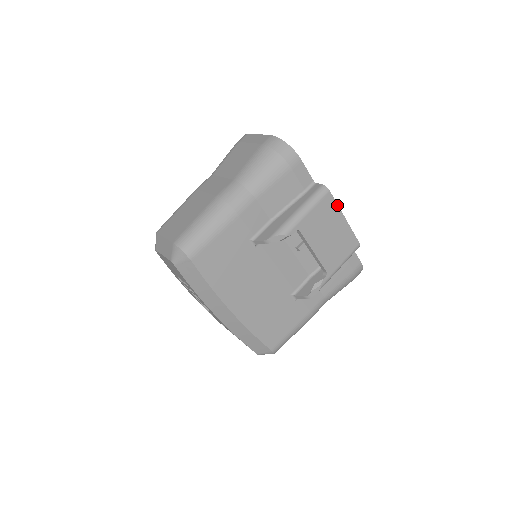
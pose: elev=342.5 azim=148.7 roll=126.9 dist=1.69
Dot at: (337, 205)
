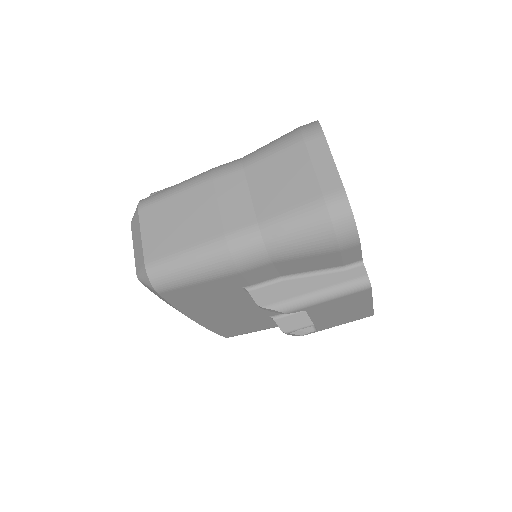
Dot at: (371, 295)
